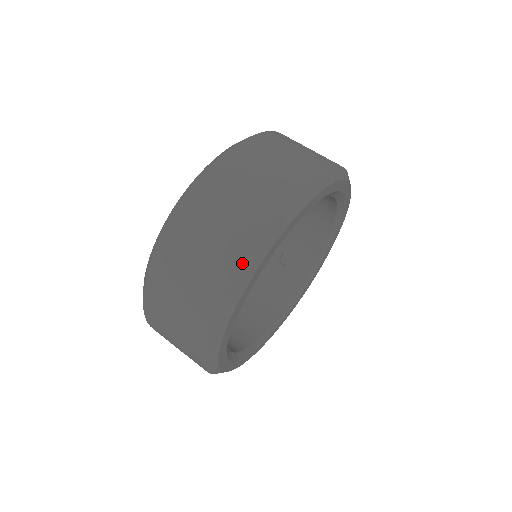
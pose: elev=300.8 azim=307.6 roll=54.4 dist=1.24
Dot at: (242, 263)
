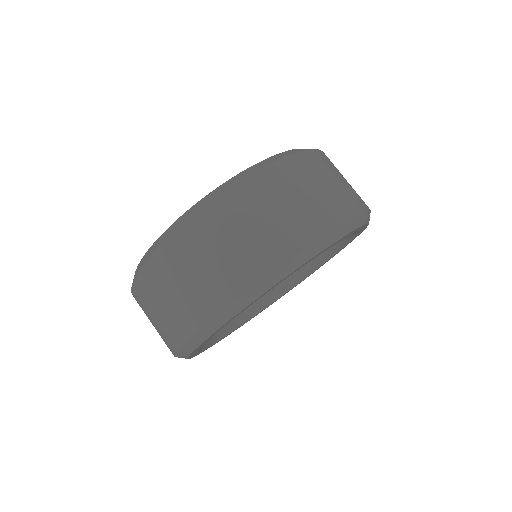
Dot at: (184, 341)
